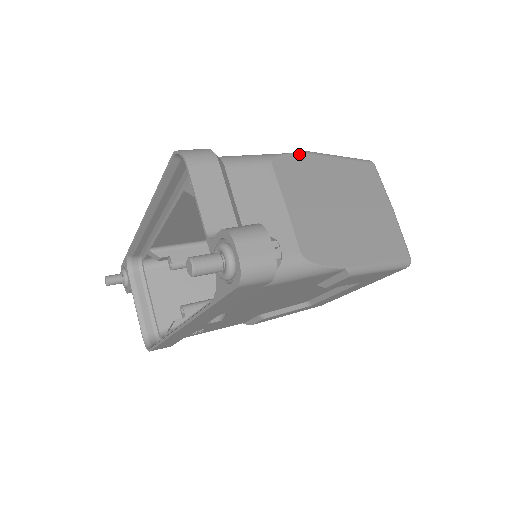
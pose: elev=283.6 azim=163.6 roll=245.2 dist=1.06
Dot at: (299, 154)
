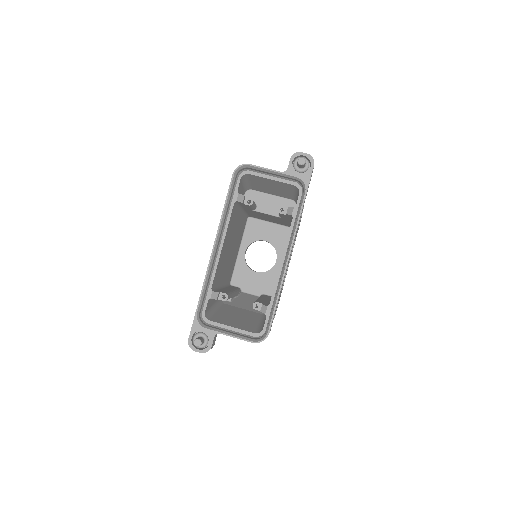
Dot at: occluded
